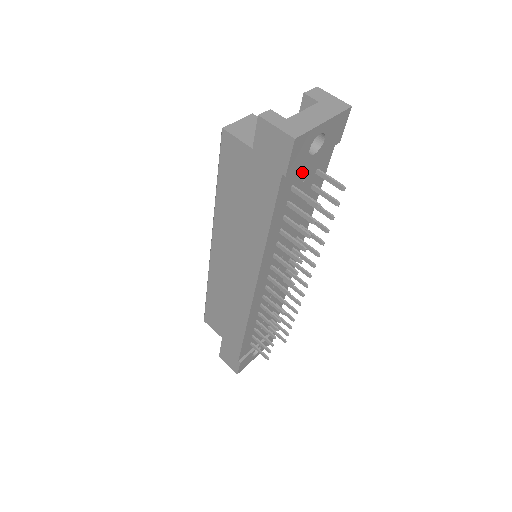
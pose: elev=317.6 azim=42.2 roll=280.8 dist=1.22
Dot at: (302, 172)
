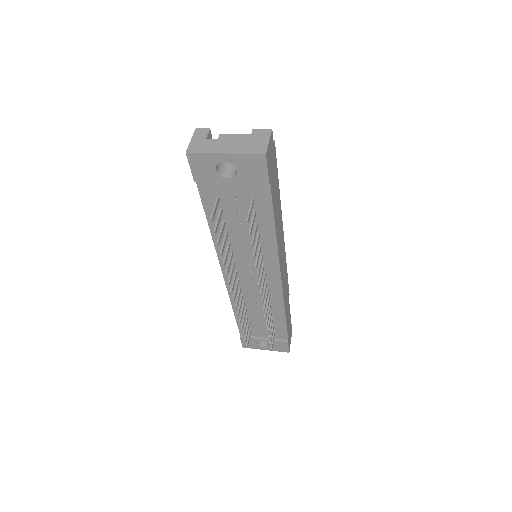
Dot at: (227, 190)
